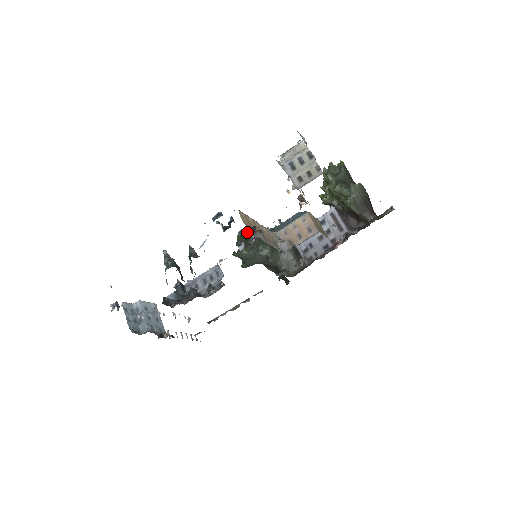
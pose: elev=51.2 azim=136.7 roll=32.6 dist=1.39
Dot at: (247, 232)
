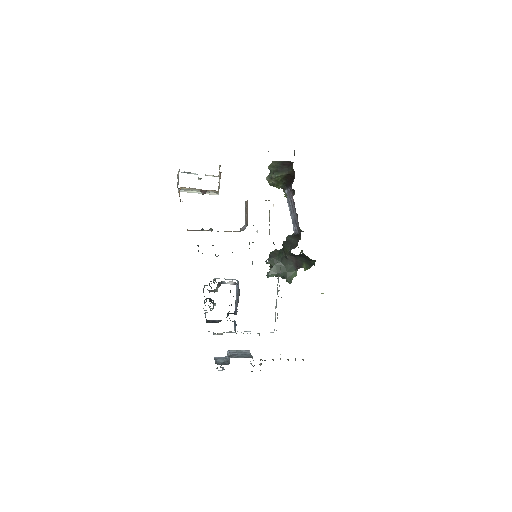
Dot at: occluded
